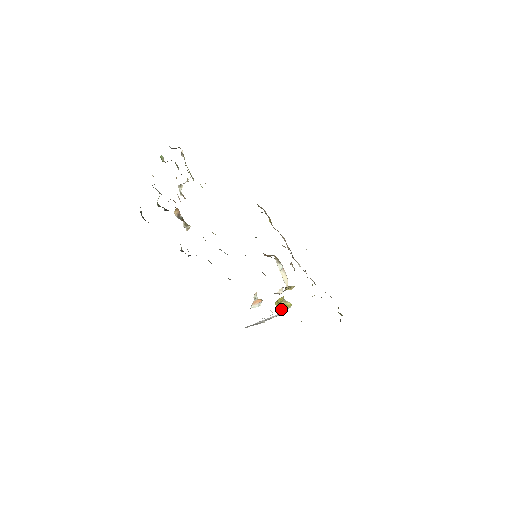
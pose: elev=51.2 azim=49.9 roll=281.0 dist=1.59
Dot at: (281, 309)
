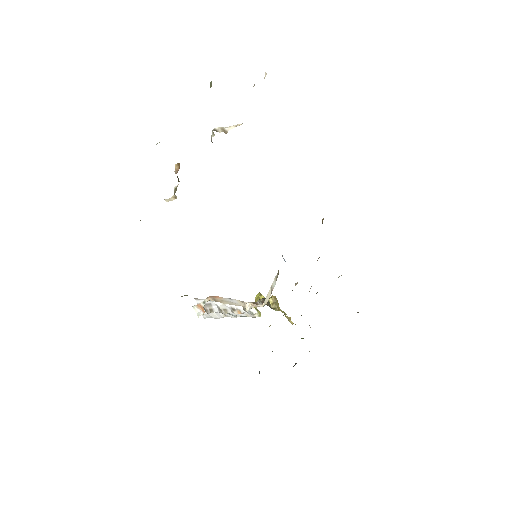
Dot at: occluded
